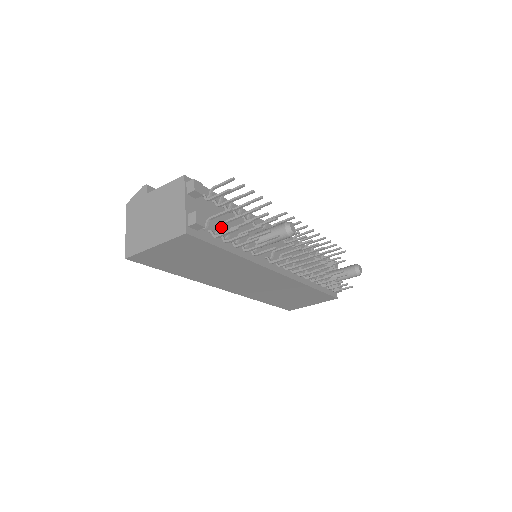
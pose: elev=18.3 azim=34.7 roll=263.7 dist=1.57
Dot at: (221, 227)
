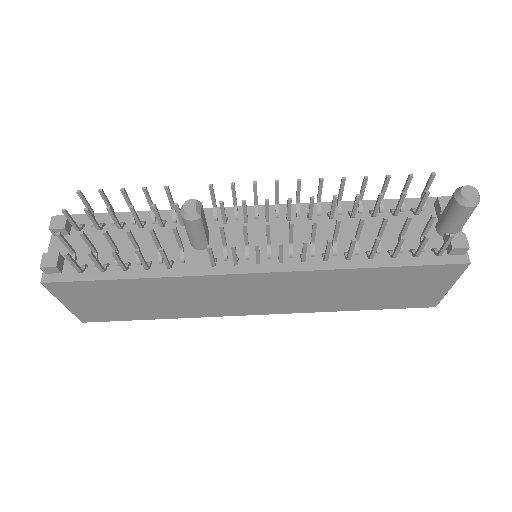
Dot at: occluded
